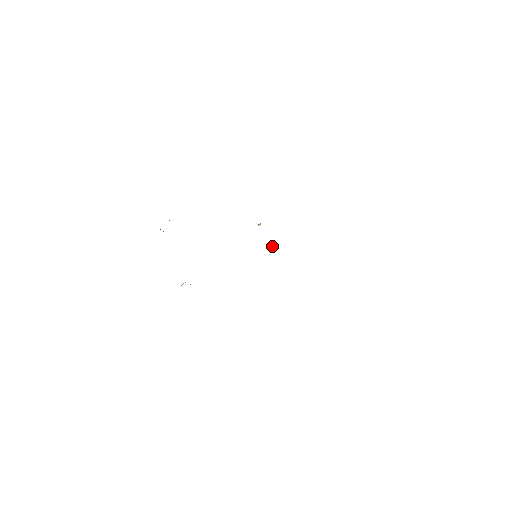
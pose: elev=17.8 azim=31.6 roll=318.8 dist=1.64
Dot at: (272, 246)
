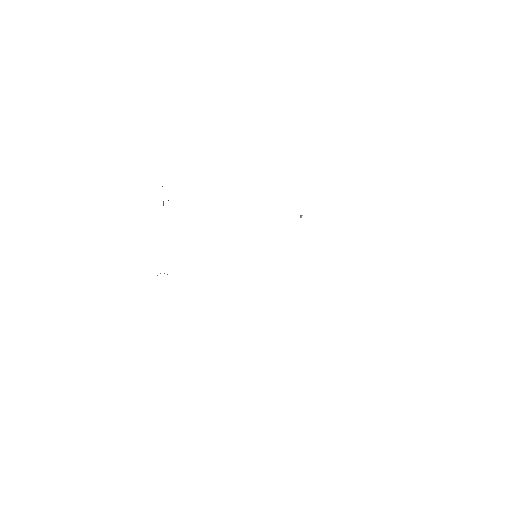
Dot at: occluded
